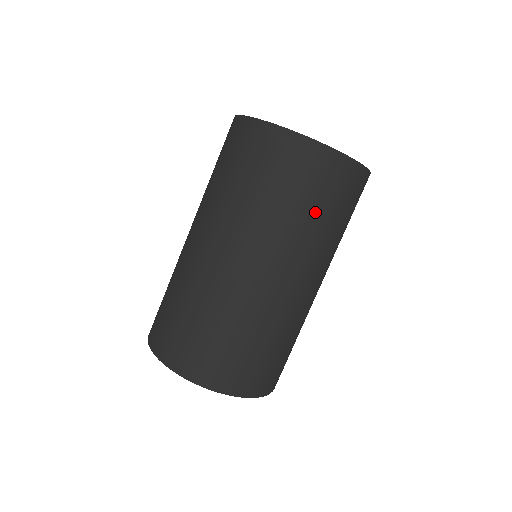
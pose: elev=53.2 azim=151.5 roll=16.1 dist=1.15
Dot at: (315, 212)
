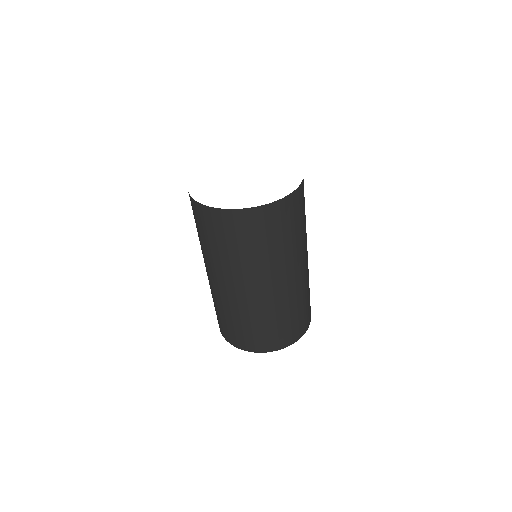
Dot at: (243, 249)
